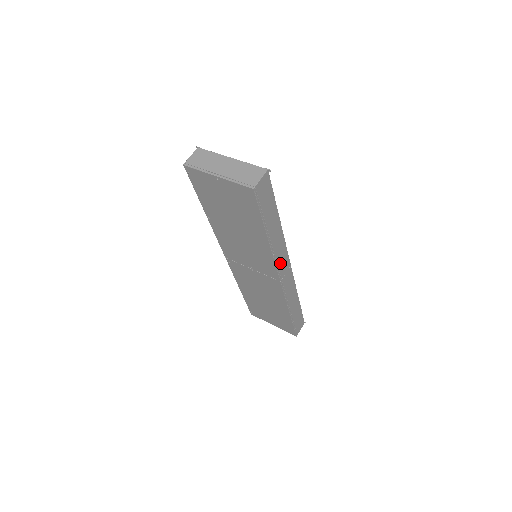
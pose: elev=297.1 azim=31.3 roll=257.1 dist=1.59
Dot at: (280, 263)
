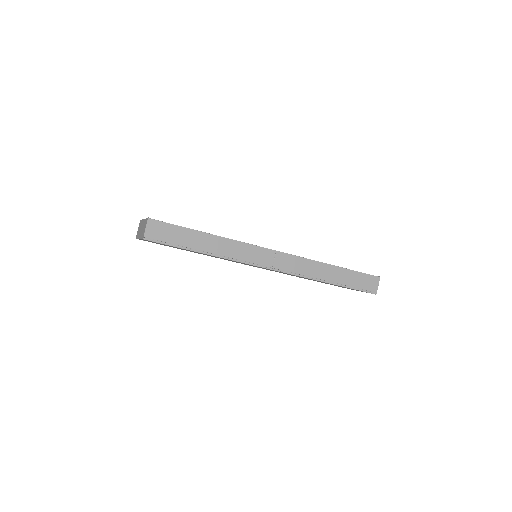
Dot at: (252, 259)
